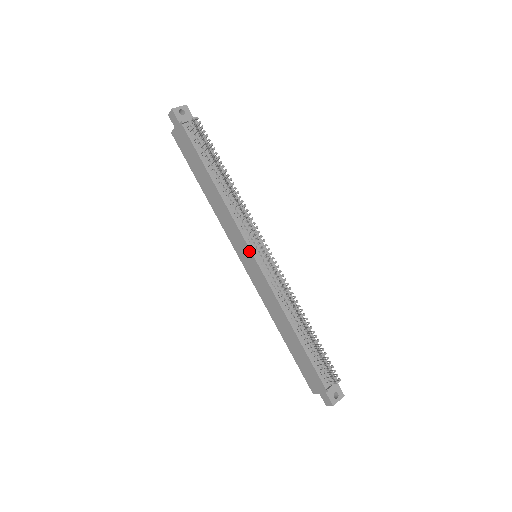
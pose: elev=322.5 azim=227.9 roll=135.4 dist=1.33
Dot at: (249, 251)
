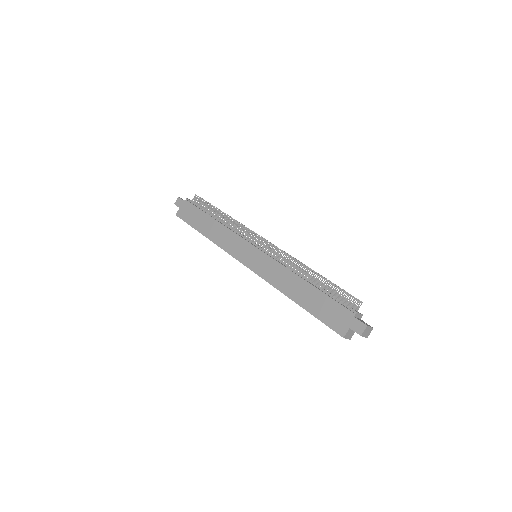
Dot at: (251, 246)
